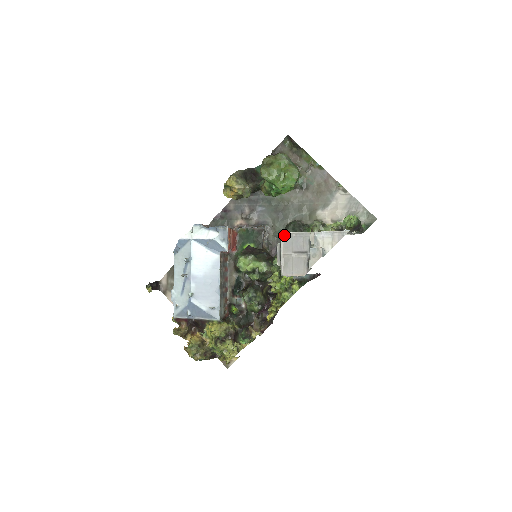
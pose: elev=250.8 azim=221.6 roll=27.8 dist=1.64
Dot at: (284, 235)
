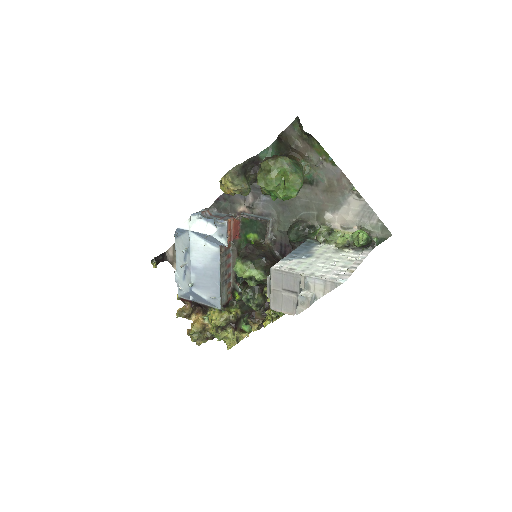
Dot at: (274, 270)
